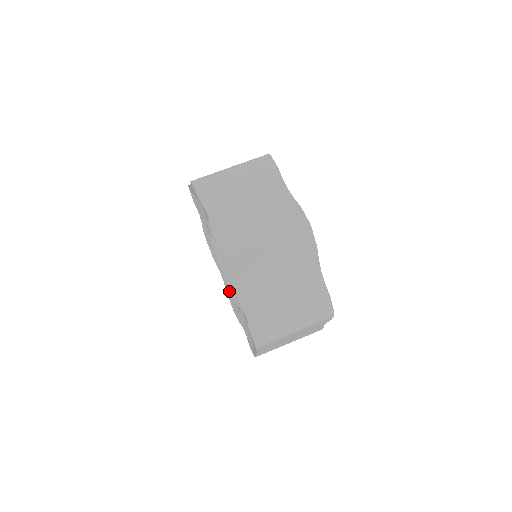
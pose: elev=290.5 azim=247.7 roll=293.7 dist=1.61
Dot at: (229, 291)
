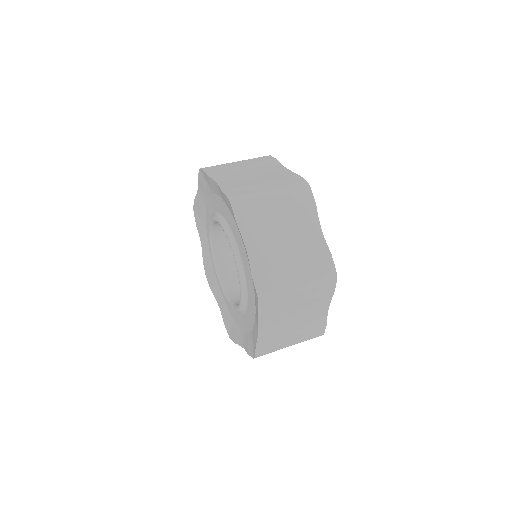
Dot at: (248, 343)
